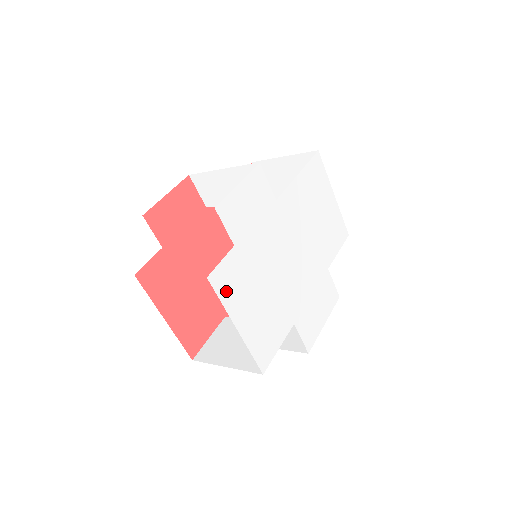
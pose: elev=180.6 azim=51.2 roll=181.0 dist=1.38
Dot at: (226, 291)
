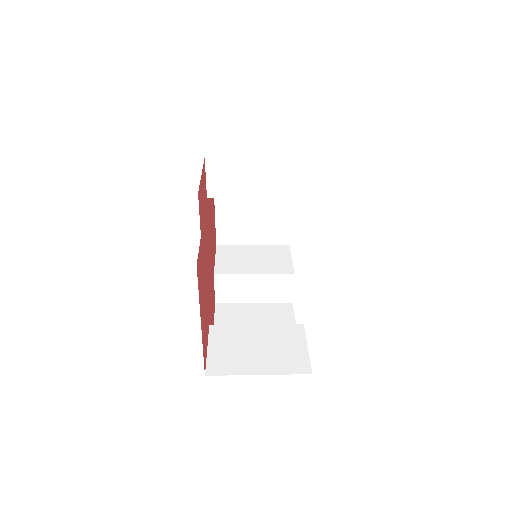
Dot at: occluded
